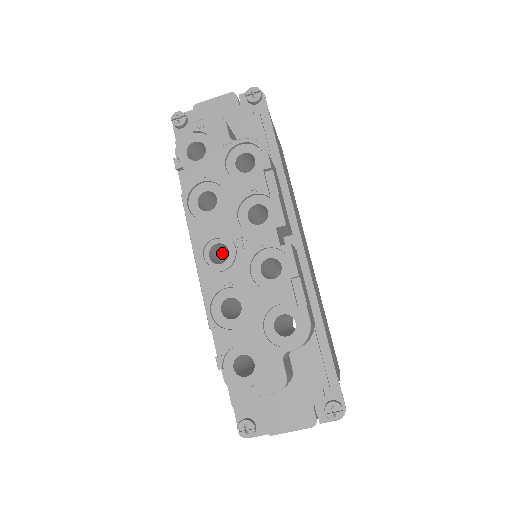
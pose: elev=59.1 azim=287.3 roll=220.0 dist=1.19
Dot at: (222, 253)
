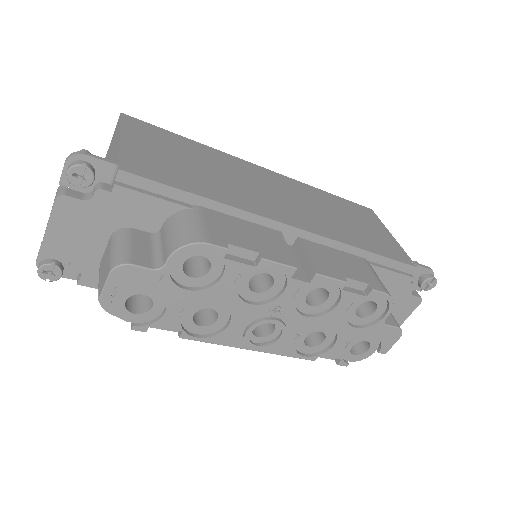
Dot at: occluded
